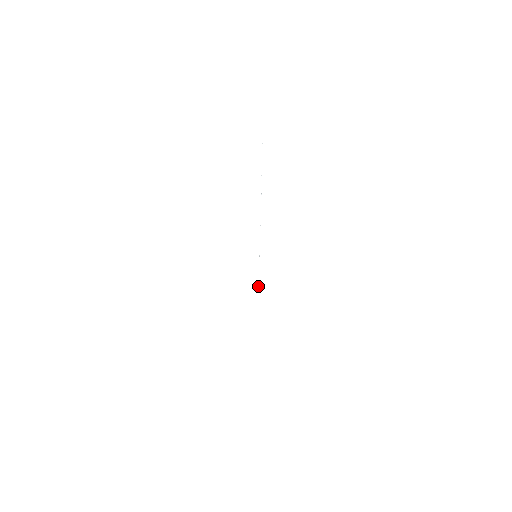
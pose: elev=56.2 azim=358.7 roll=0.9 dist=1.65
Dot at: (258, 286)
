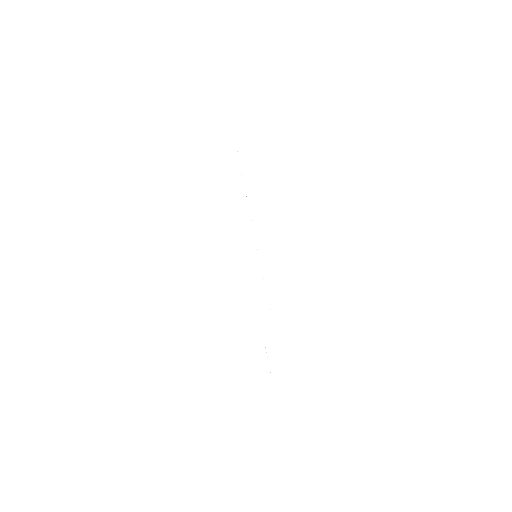
Dot at: occluded
